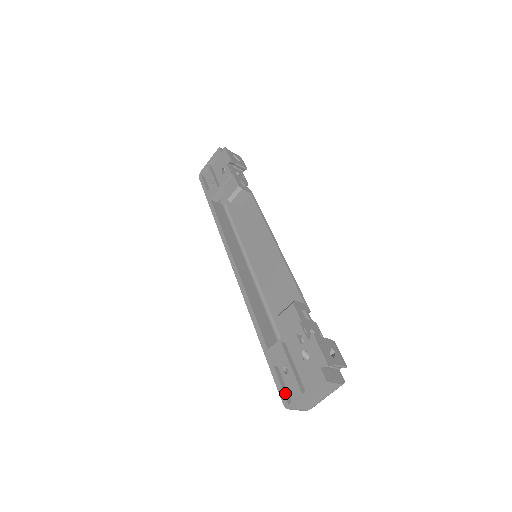
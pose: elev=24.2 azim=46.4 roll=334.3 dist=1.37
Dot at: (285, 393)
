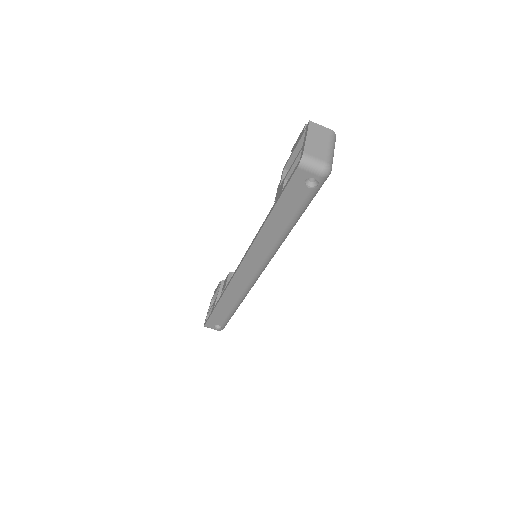
Dot at: (296, 170)
